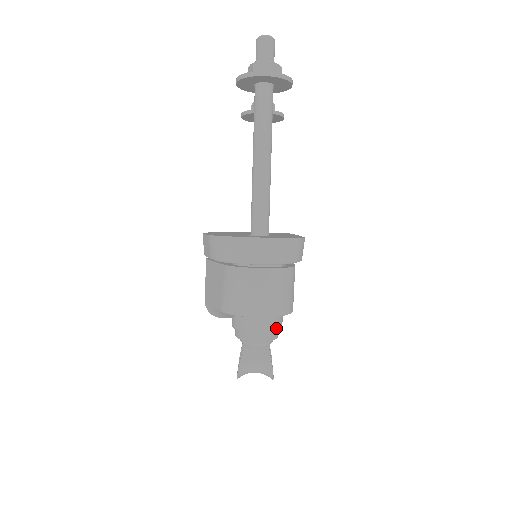
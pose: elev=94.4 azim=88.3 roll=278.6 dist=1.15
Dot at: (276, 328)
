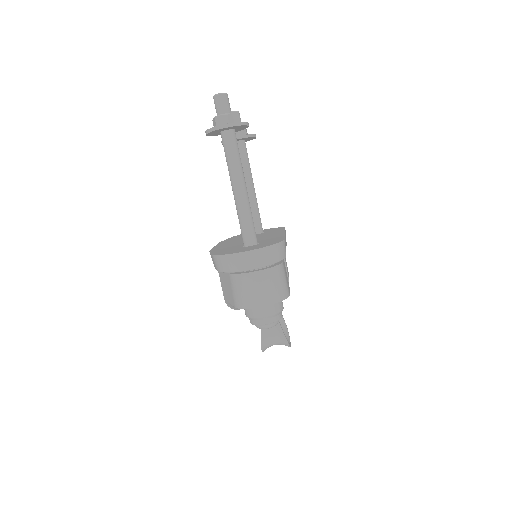
Dot at: (278, 311)
